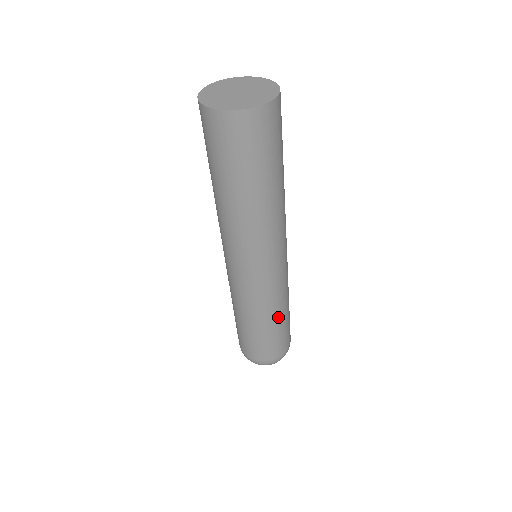
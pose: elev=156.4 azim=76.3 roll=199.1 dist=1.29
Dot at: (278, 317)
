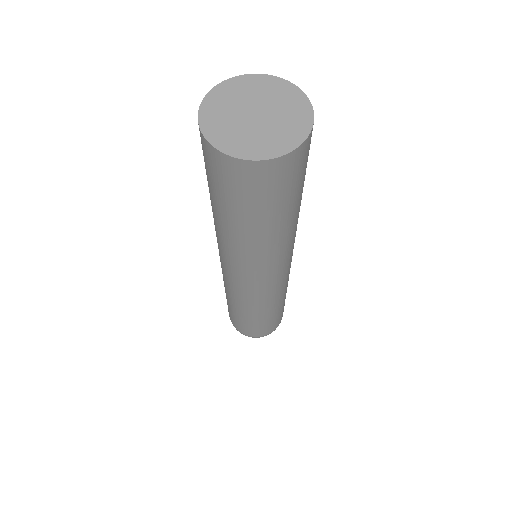
Dot at: (269, 313)
